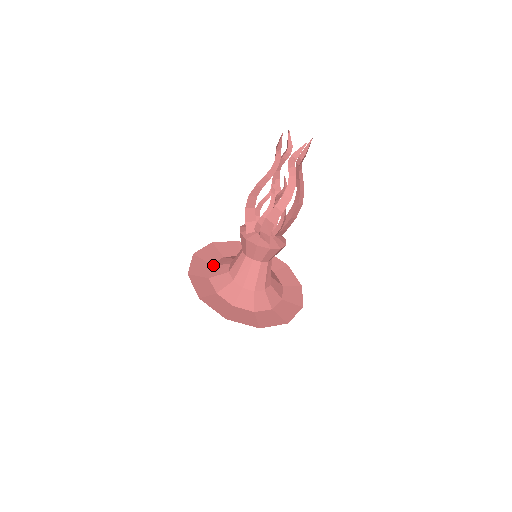
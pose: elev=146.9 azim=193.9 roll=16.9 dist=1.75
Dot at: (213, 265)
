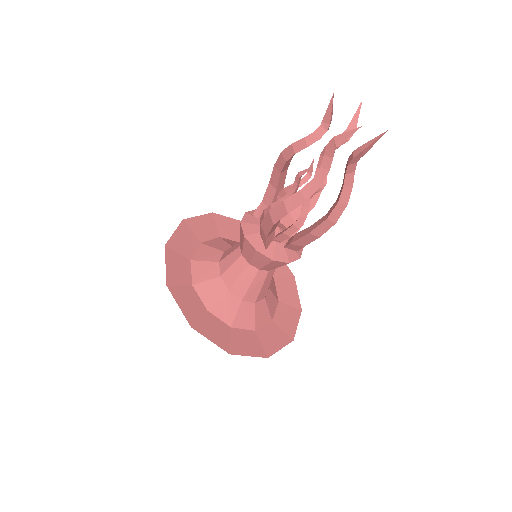
Dot at: (195, 285)
